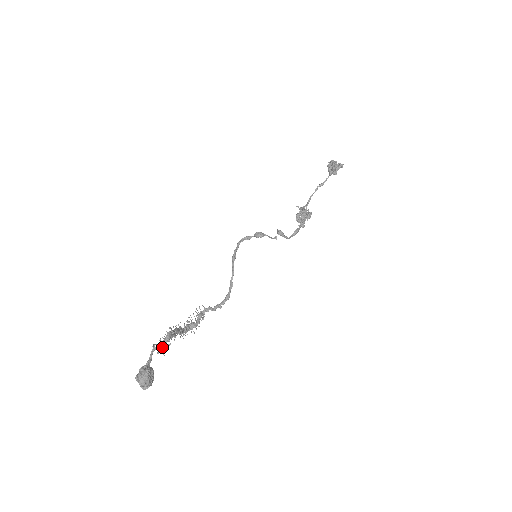
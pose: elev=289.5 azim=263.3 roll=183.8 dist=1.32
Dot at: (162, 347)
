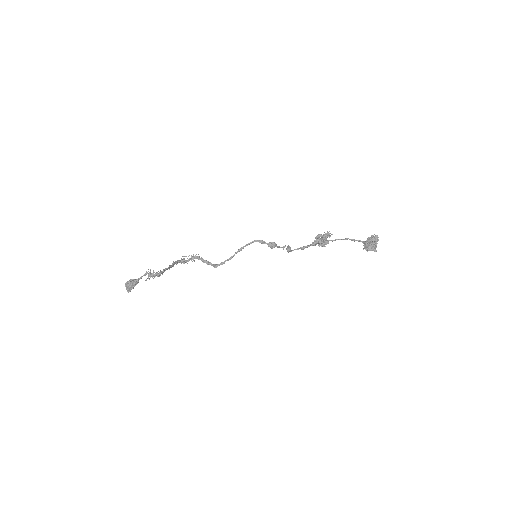
Dot at: (151, 276)
